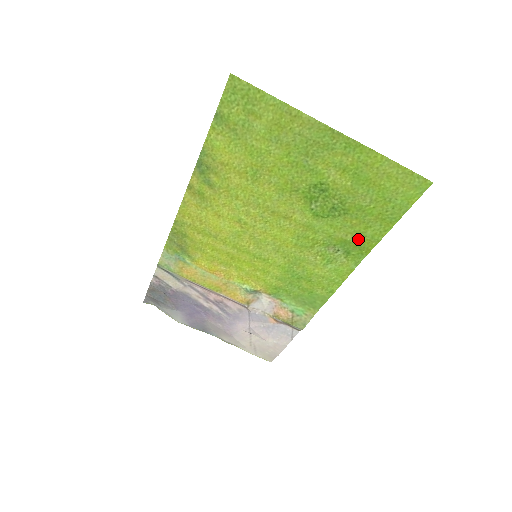
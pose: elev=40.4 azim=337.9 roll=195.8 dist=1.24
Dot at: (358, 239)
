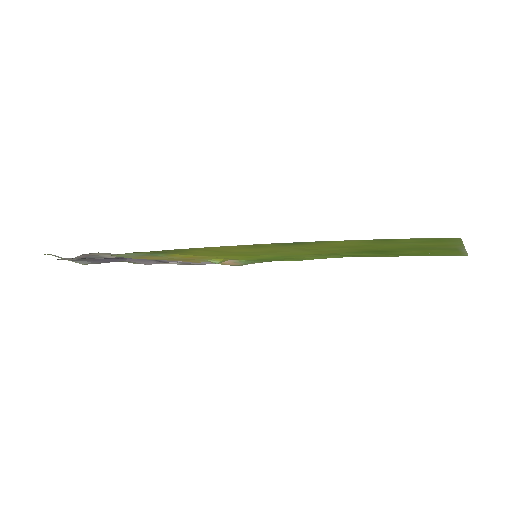
Dot at: occluded
